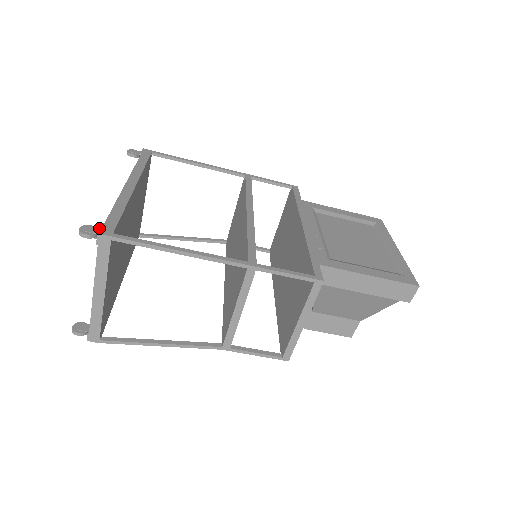
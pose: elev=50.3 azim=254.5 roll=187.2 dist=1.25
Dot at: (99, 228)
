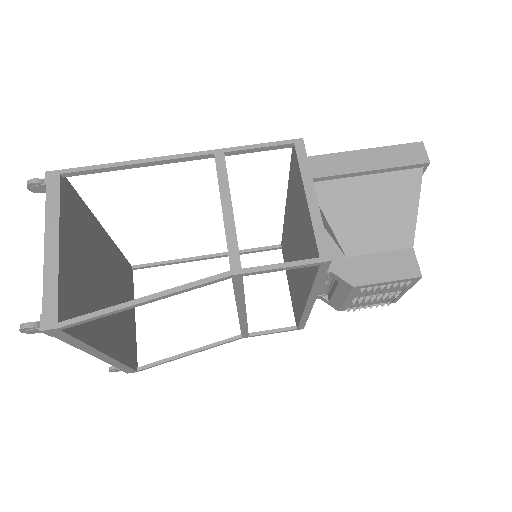
Dot at: occluded
